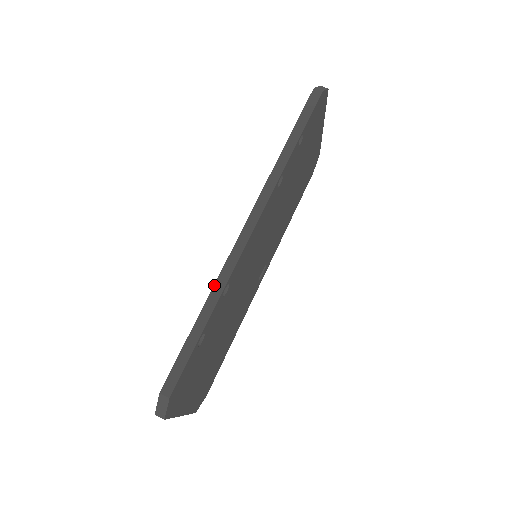
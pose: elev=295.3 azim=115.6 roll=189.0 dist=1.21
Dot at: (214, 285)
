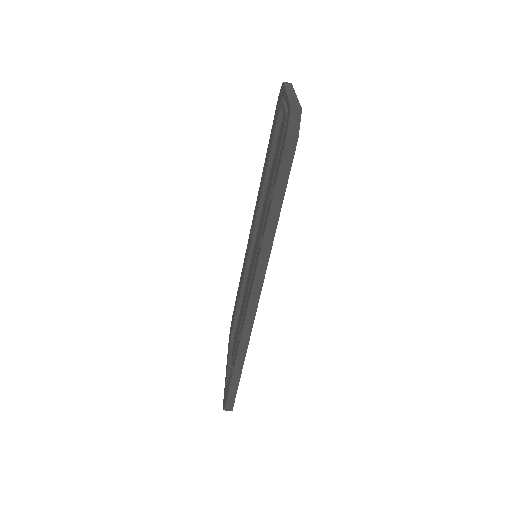
Dot at: (239, 345)
